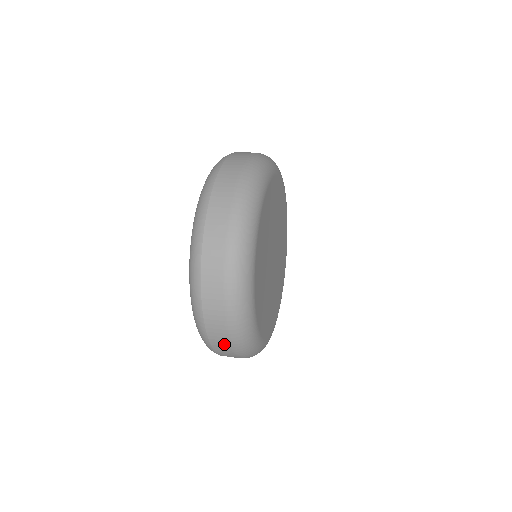
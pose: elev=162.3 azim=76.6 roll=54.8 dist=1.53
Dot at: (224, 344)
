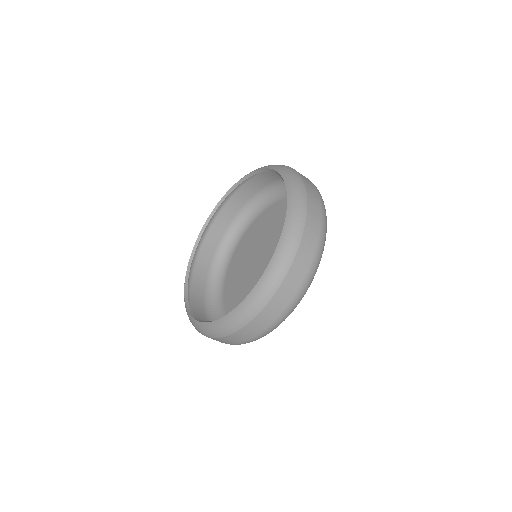
Dot at: (278, 308)
